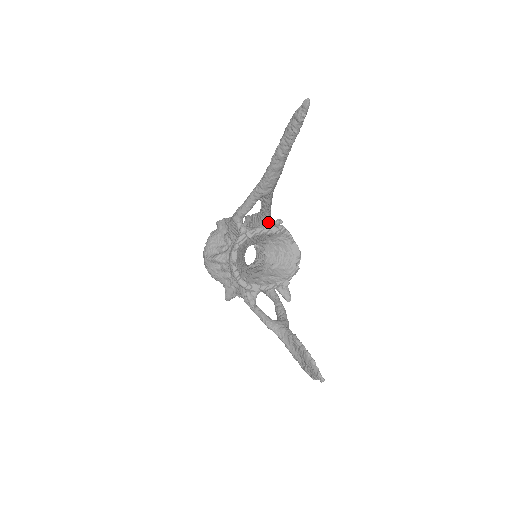
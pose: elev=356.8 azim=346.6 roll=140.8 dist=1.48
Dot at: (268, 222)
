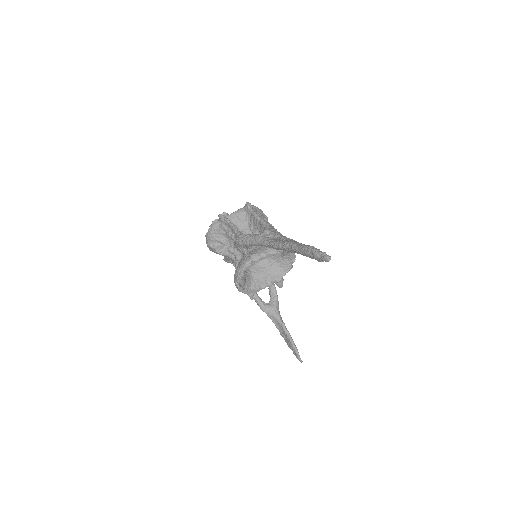
Dot at: occluded
